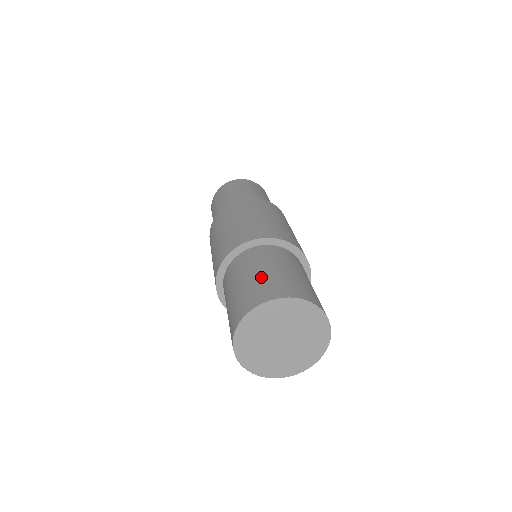
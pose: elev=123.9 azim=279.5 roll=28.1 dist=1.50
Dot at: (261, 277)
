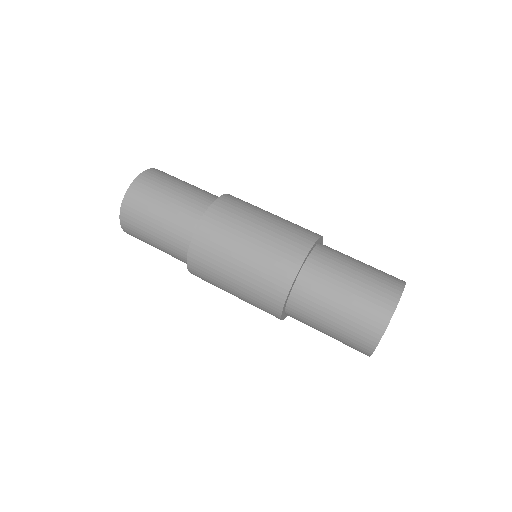
Dot at: (356, 297)
